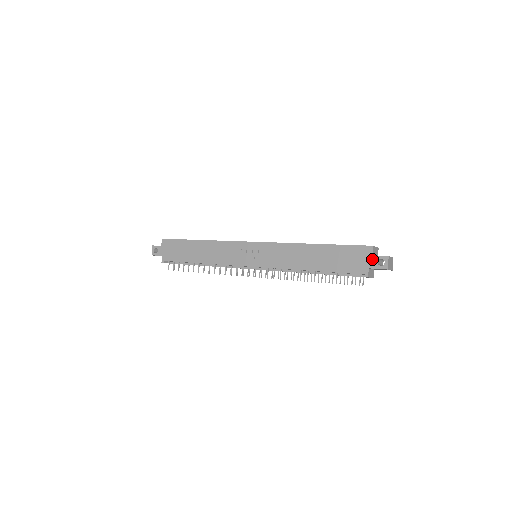
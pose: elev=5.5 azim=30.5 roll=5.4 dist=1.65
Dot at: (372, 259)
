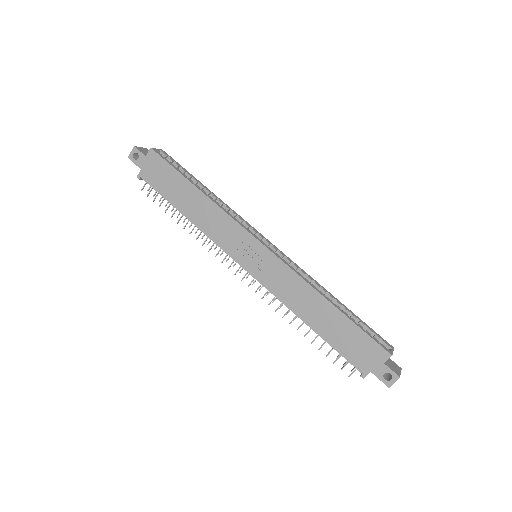
Dot at: (381, 367)
